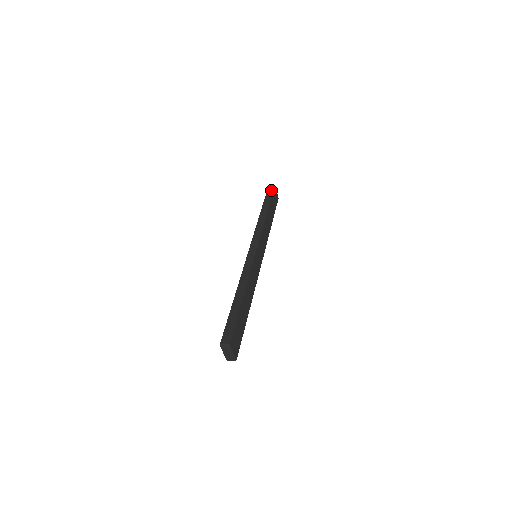
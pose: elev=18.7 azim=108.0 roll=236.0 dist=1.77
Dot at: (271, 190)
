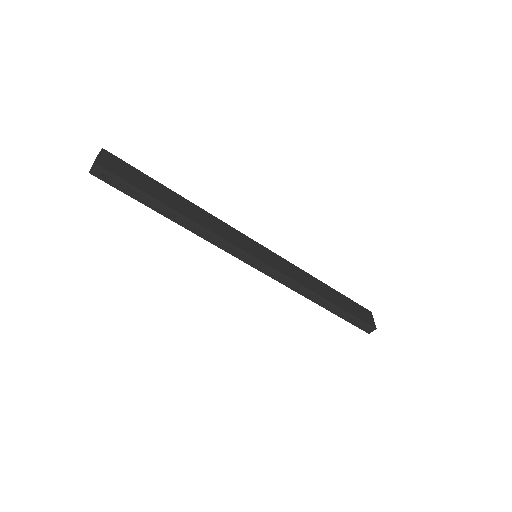
Dot at: occluded
